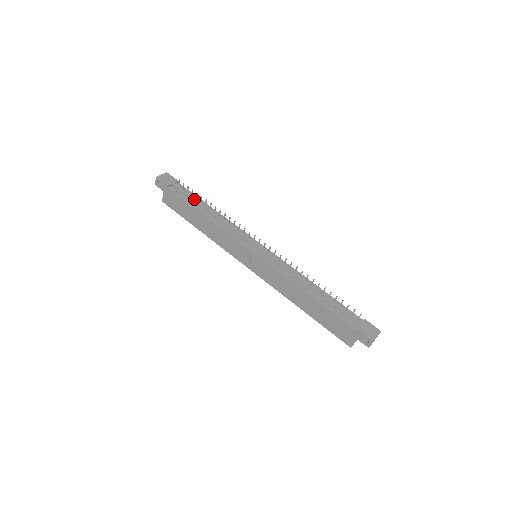
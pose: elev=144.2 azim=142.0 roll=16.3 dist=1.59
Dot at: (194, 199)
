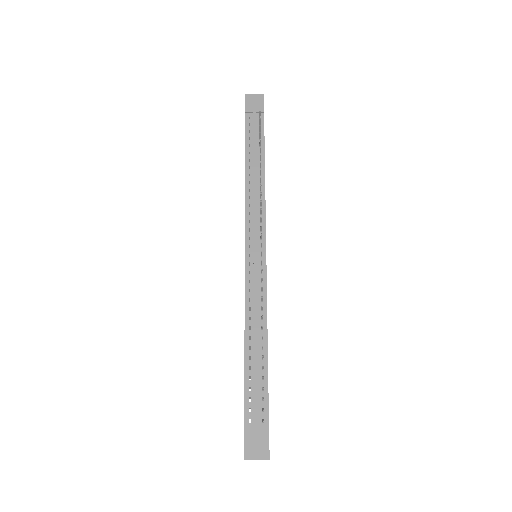
Dot at: (255, 145)
